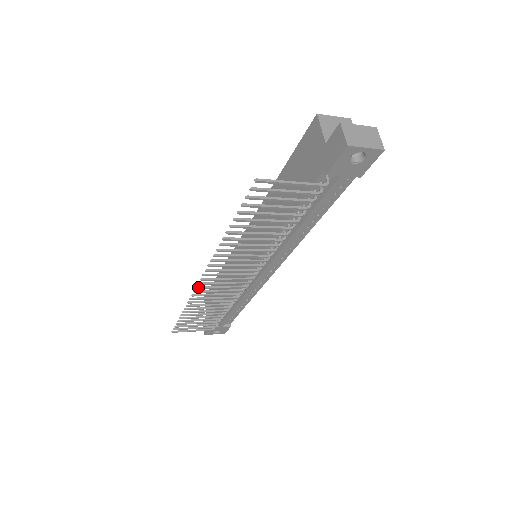
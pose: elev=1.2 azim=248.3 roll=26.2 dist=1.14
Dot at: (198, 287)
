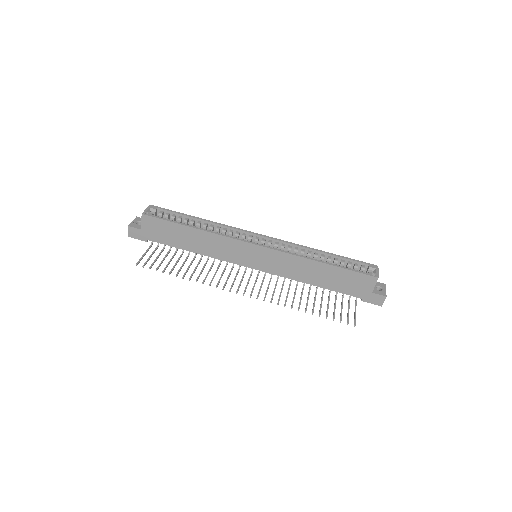
Dot at: occluded
